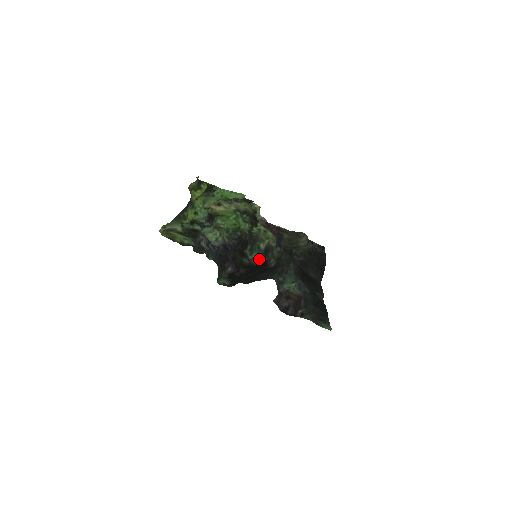
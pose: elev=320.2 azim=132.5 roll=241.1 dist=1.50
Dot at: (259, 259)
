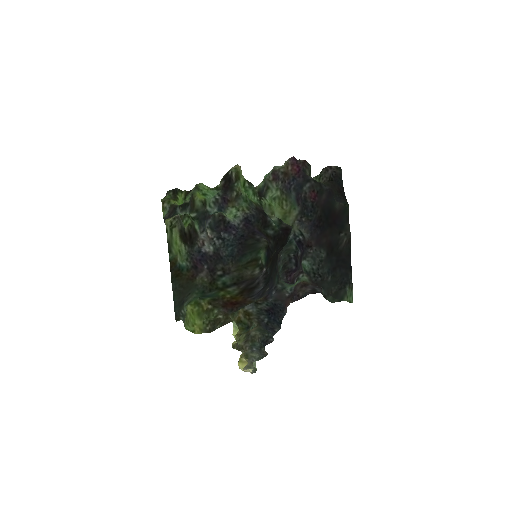
Dot at: occluded
